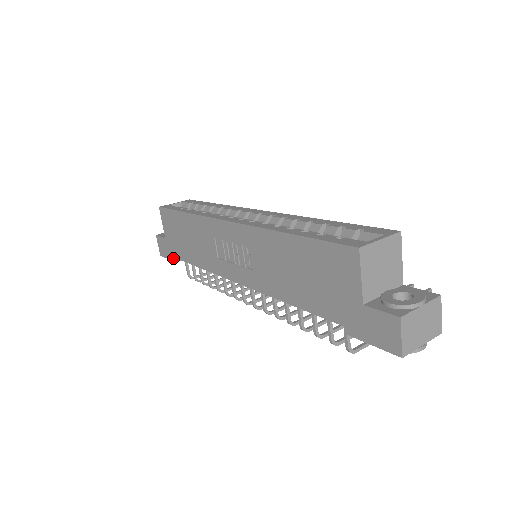
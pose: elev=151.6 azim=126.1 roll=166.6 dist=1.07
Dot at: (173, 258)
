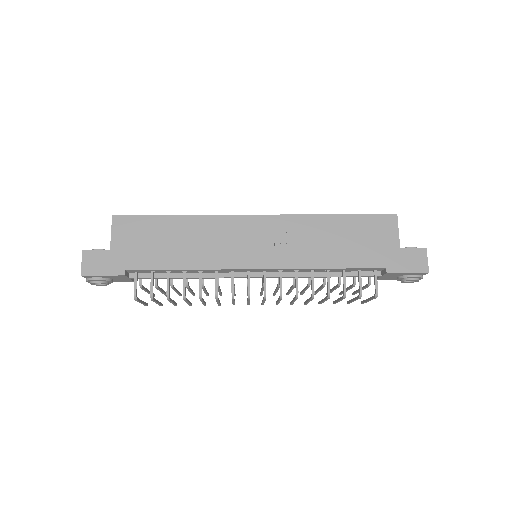
Dot at: (120, 271)
